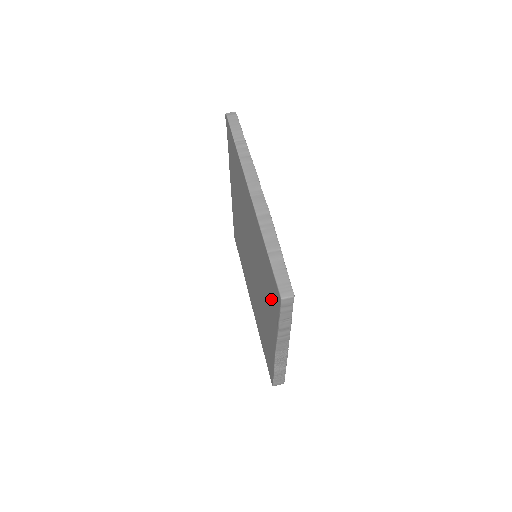
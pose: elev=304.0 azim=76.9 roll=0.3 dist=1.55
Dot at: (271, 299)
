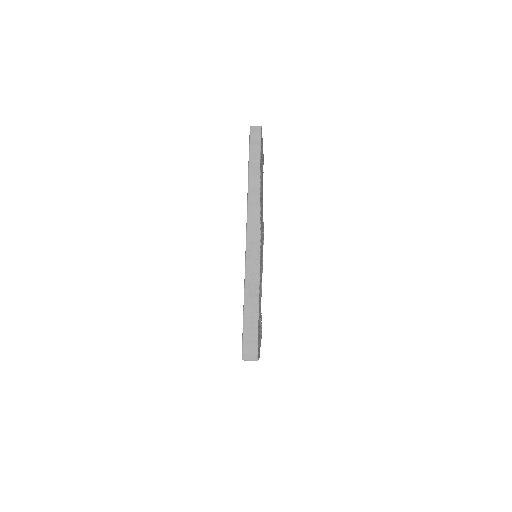
Dot at: occluded
